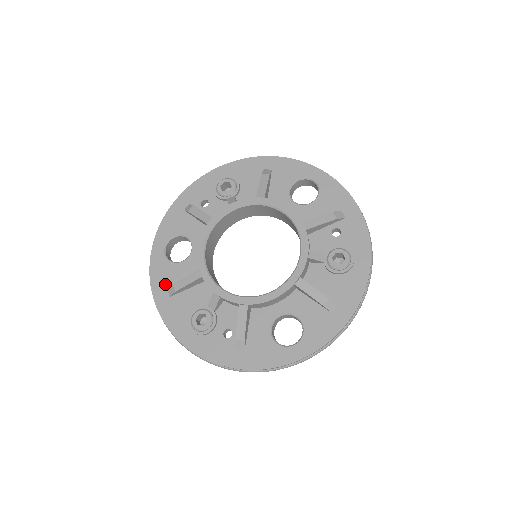
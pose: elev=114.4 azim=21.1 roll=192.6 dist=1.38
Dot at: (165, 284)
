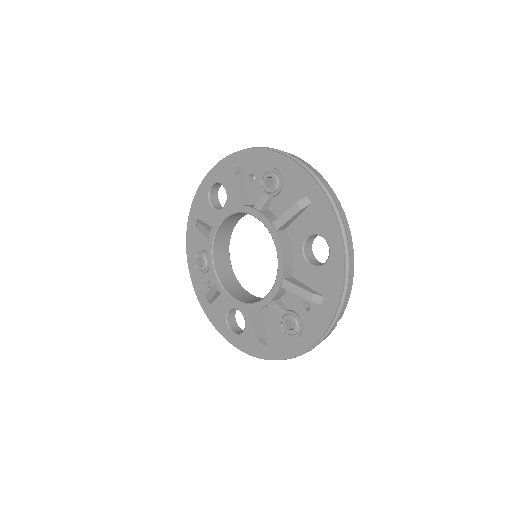
Dot at: (198, 213)
